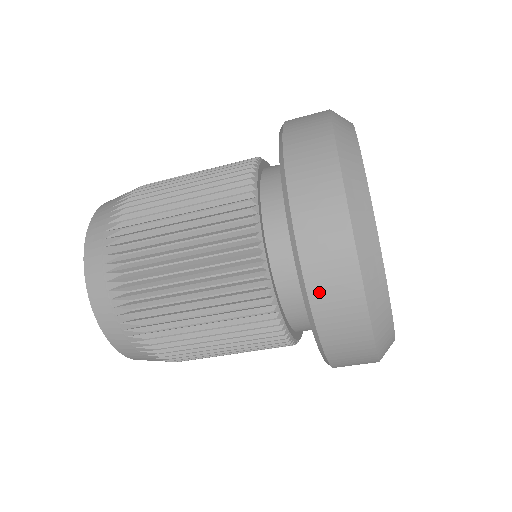
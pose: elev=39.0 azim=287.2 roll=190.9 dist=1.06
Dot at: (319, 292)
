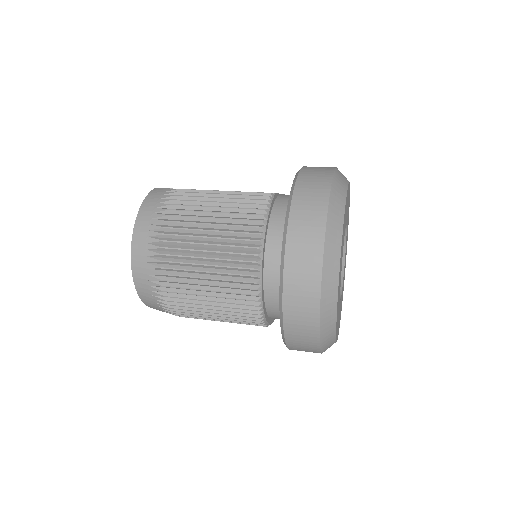
Dot at: occluded
